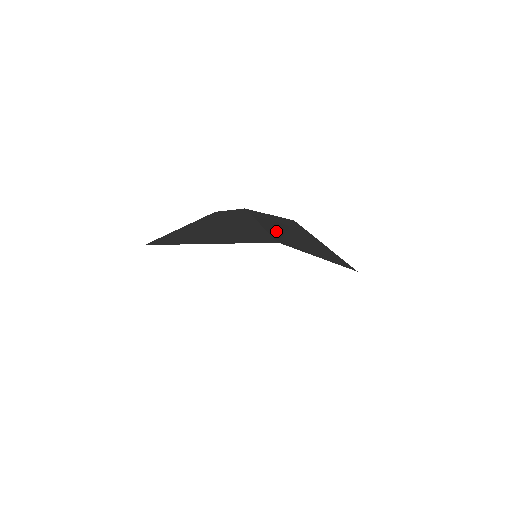
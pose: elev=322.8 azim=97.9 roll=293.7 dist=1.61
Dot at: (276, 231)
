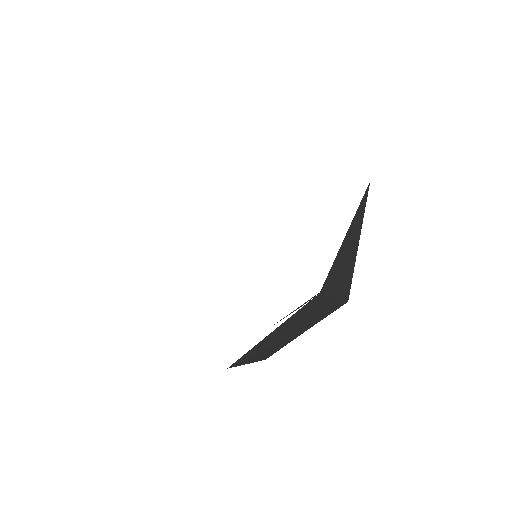
Dot at: occluded
